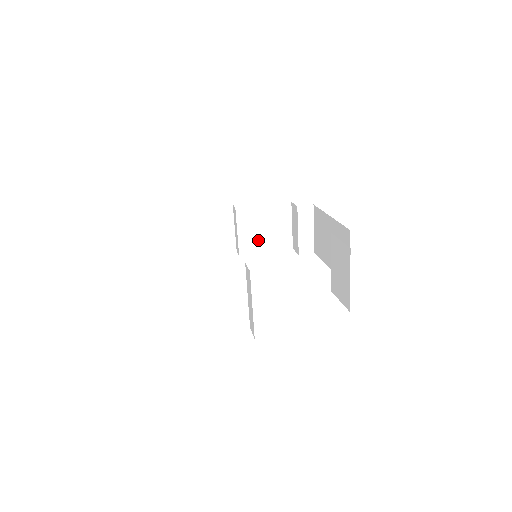
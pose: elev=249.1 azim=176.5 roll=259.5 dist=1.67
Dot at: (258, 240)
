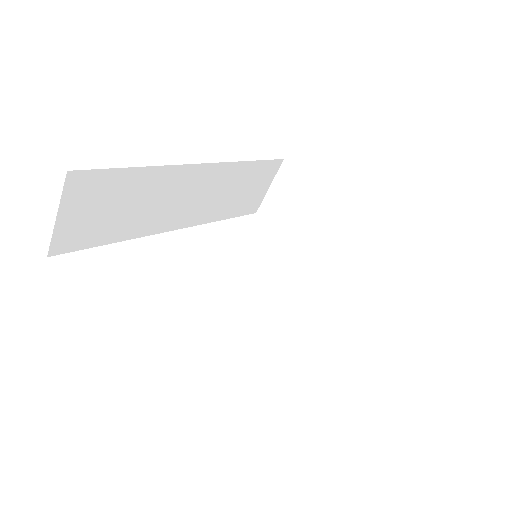
Dot at: (326, 262)
